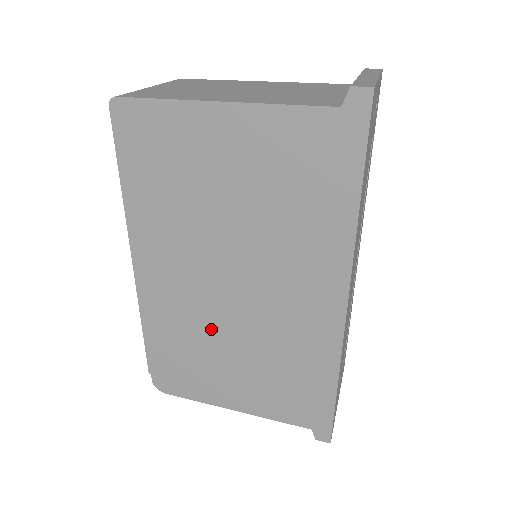
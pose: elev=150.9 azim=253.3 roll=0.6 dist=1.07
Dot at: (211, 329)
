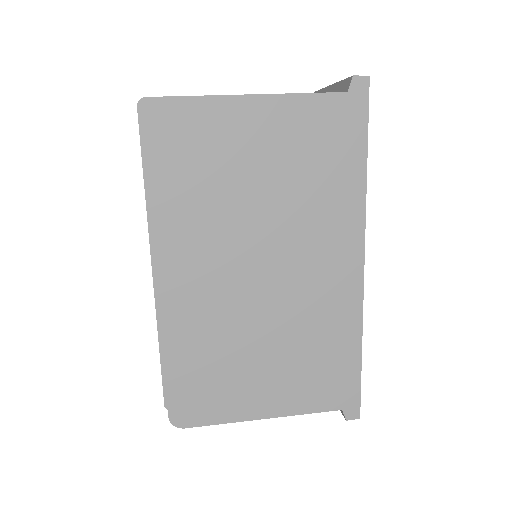
Dot at: (239, 327)
